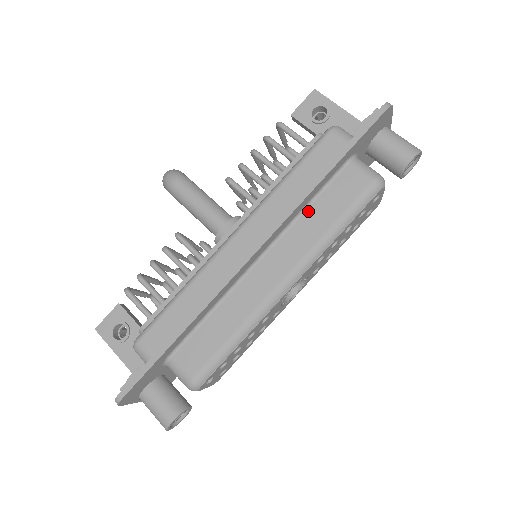
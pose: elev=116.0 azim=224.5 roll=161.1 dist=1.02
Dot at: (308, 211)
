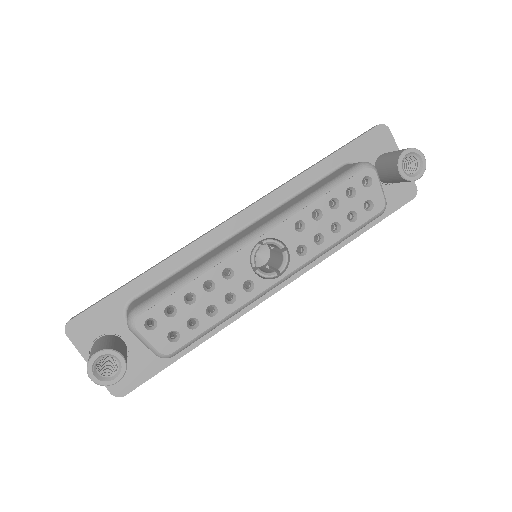
Dot at: (298, 196)
